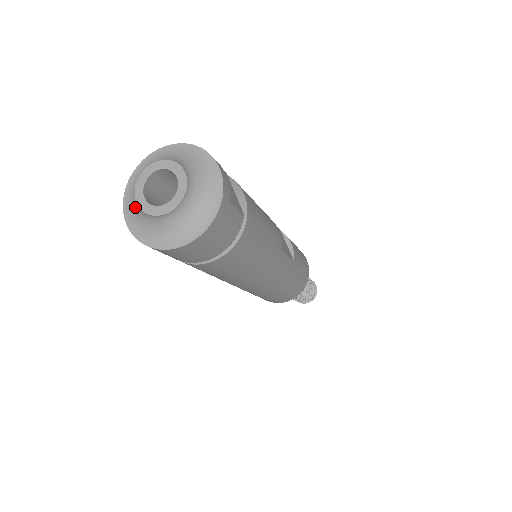
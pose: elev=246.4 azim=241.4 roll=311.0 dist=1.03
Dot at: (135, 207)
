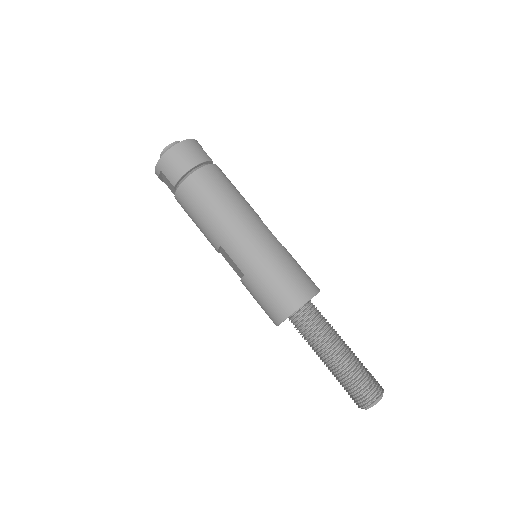
Dot at: occluded
